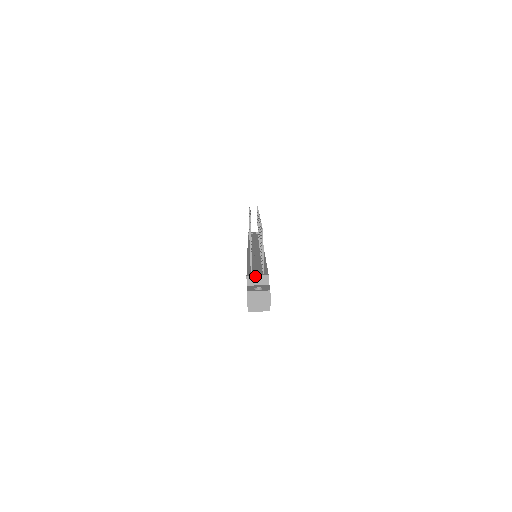
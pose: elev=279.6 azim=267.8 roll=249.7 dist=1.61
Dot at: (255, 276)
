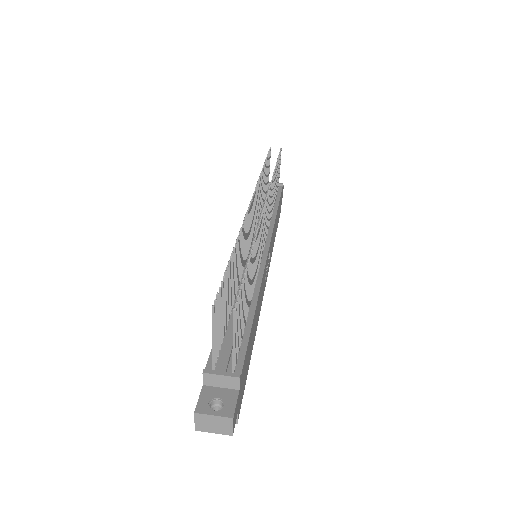
Dot at: (217, 375)
